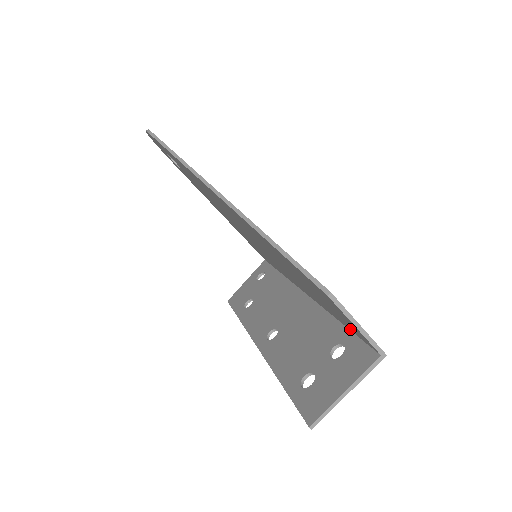
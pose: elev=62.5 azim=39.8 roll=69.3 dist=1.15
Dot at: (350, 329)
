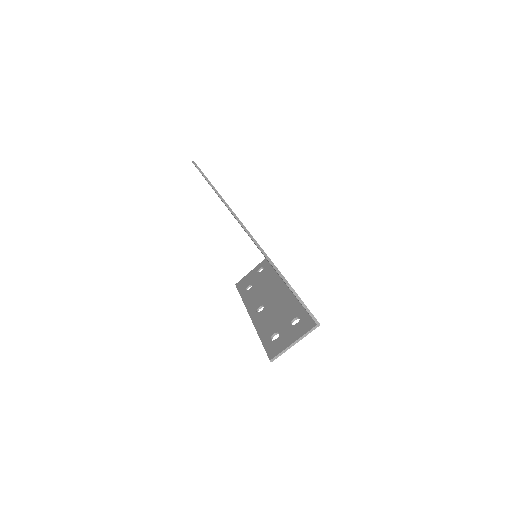
Dot at: occluded
